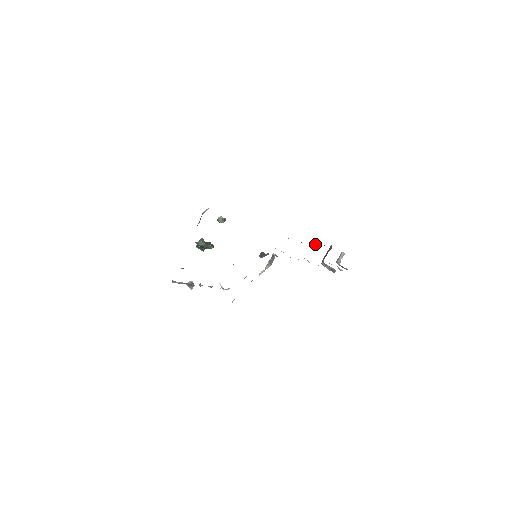
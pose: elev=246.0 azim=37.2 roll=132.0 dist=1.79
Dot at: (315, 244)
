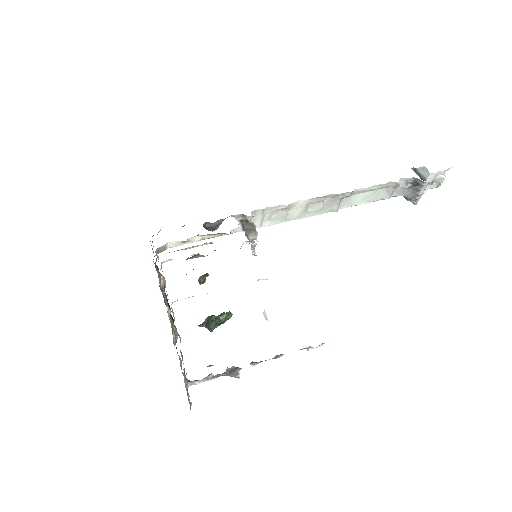
Dot at: occluded
